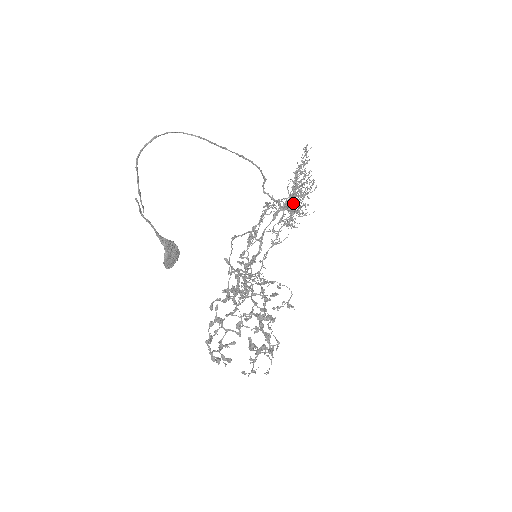
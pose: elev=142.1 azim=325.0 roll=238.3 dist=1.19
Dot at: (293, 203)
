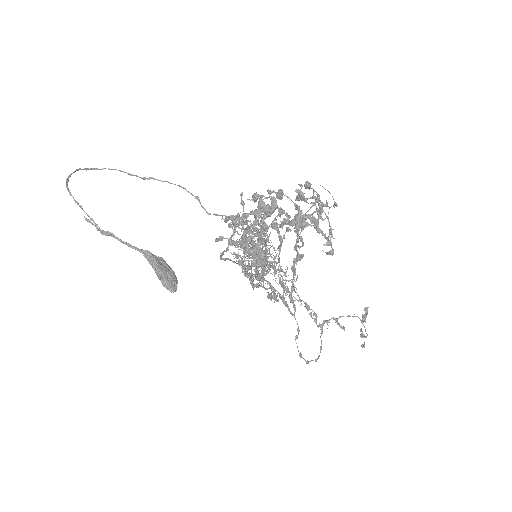
Dot at: occluded
